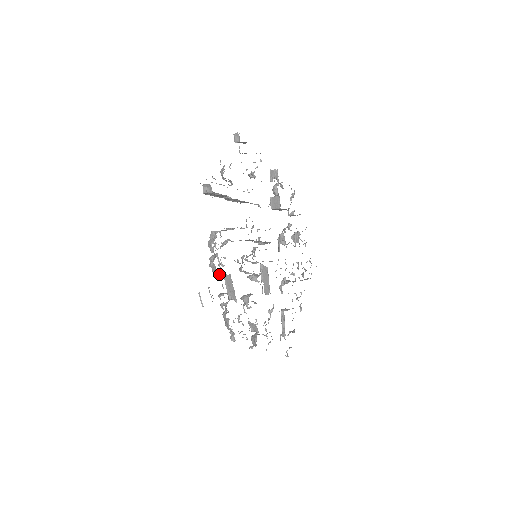
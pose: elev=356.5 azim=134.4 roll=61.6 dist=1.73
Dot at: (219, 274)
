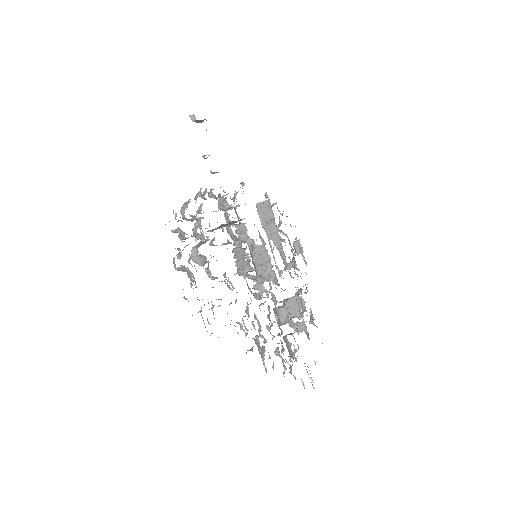
Dot at: (223, 203)
